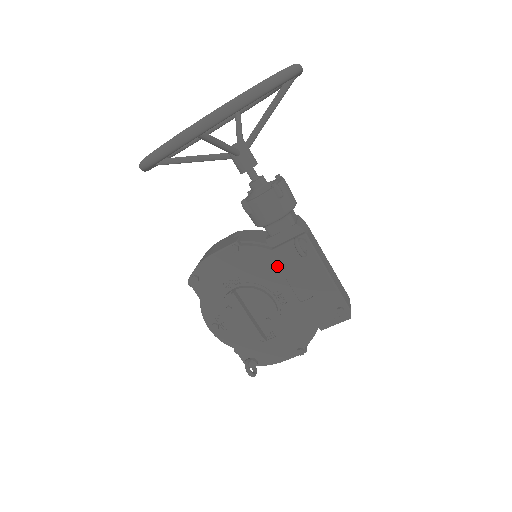
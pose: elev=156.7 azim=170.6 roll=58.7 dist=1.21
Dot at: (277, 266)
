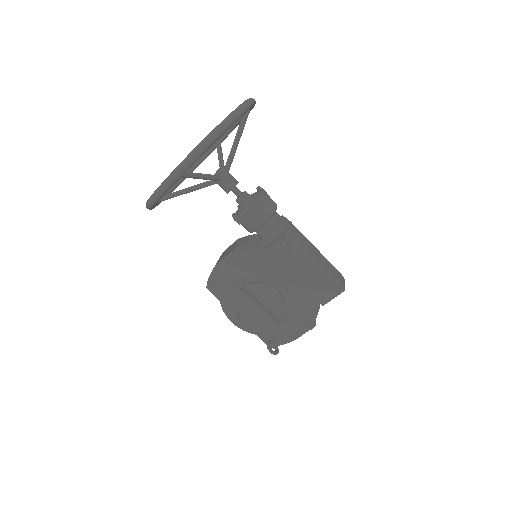
Dot at: (273, 261)
